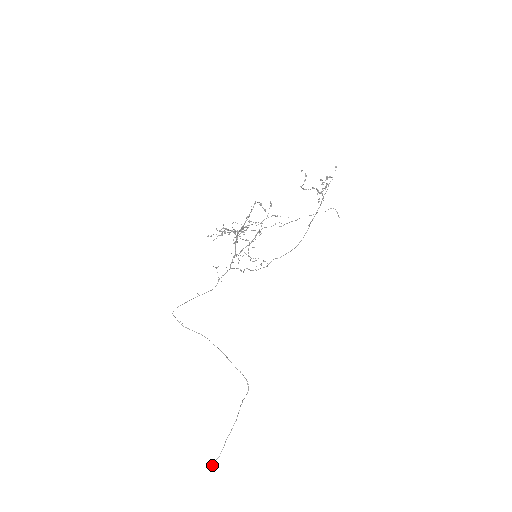
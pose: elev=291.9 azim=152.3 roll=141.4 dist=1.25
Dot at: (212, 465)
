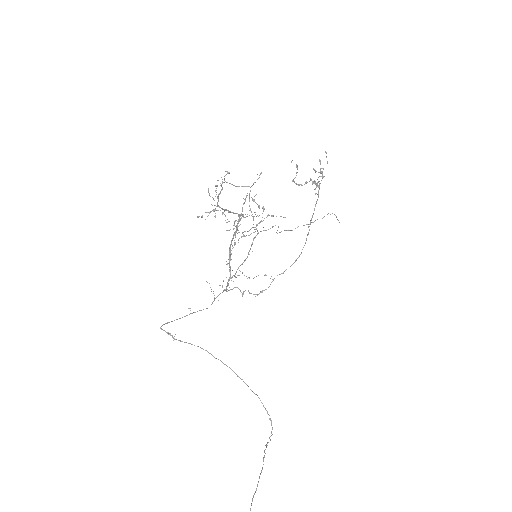
Dot at: out of frame
